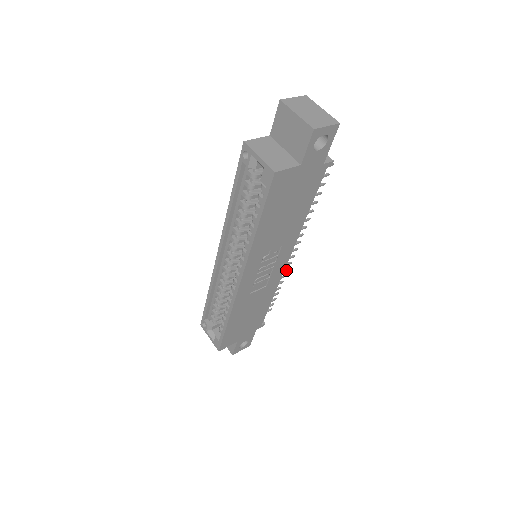
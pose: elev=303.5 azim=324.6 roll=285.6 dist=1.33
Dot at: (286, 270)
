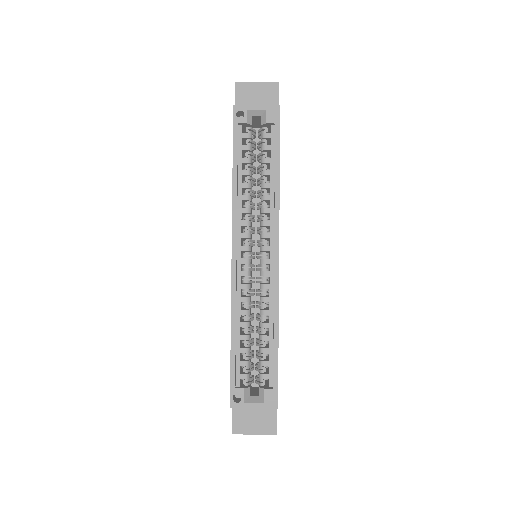
Dot at: occluded
